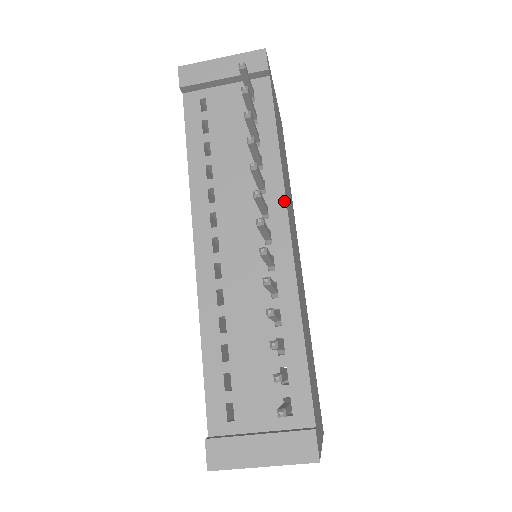
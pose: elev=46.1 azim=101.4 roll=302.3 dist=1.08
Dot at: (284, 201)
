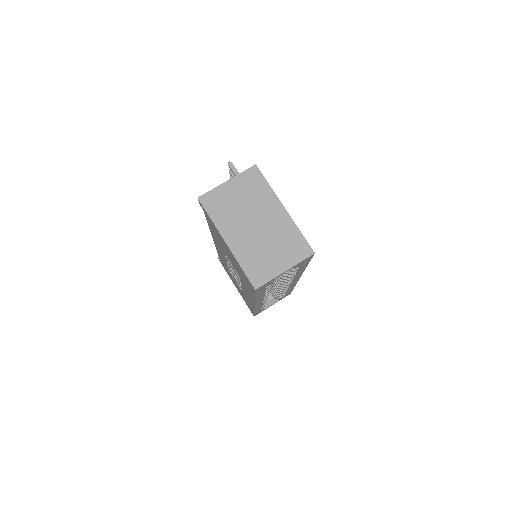
Dot at: occluded
